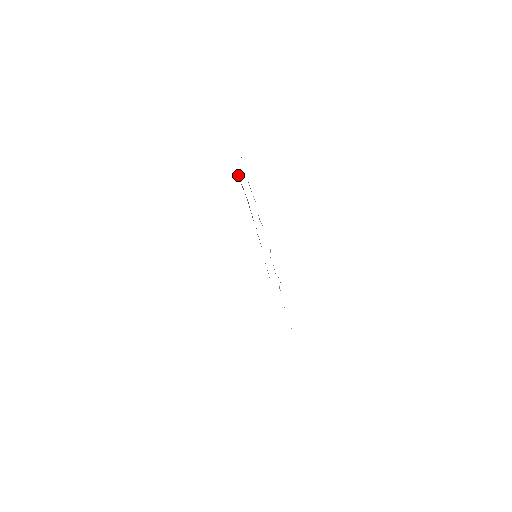
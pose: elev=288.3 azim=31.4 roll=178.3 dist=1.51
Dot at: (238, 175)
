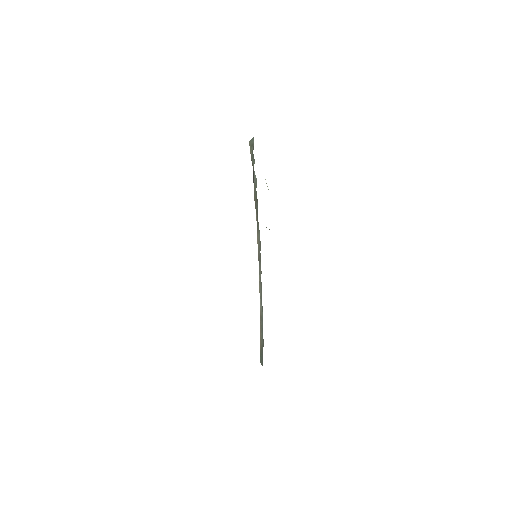
Dot at: (250, 141)
